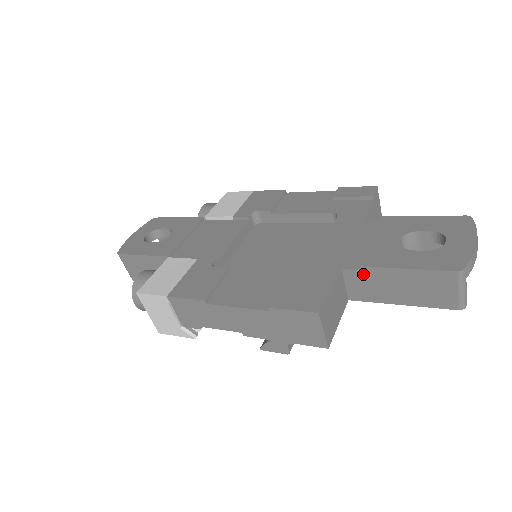
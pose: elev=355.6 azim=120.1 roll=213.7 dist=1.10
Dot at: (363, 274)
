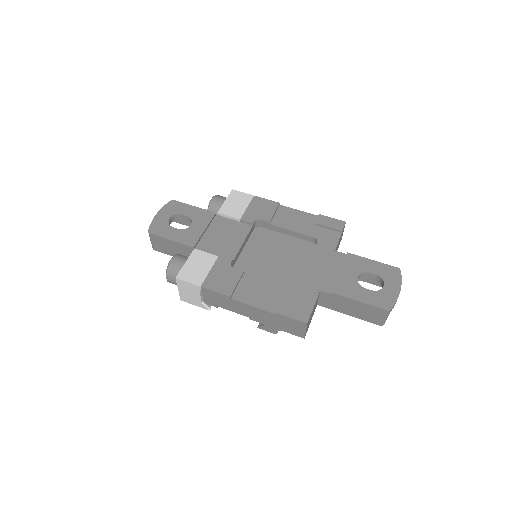
Dot at: (332, 296)
